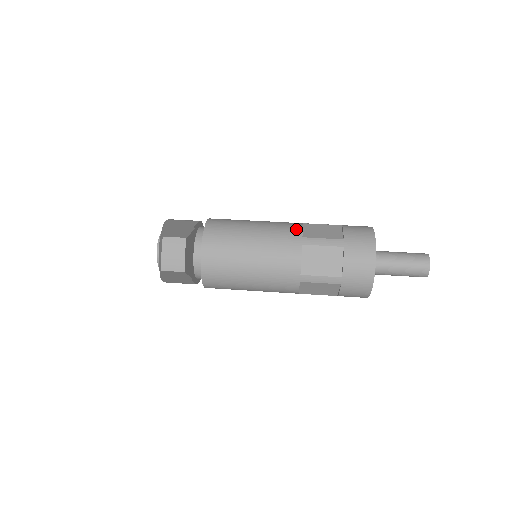
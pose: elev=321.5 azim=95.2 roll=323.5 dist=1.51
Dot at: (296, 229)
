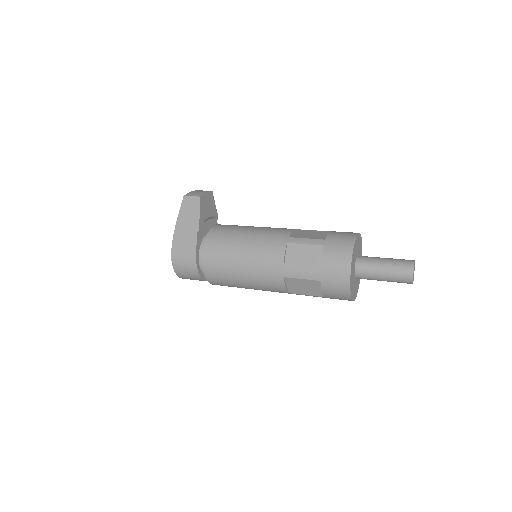
Dot at: occluded
